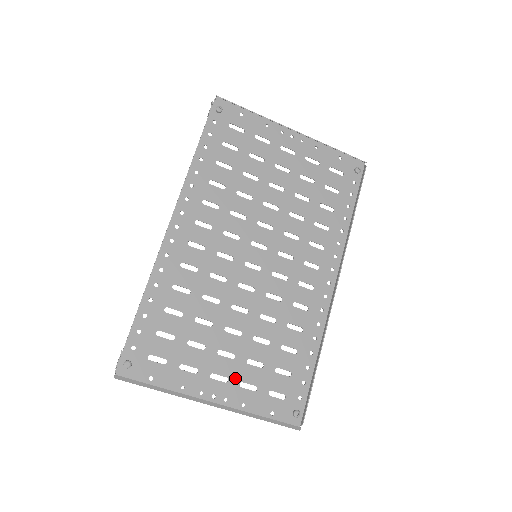
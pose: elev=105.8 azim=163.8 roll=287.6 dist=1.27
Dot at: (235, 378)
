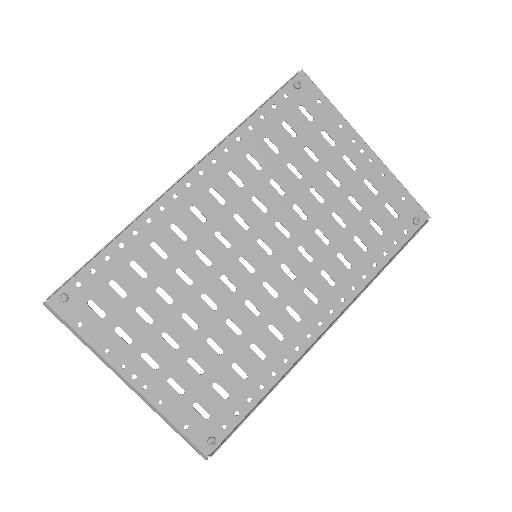
Dot at: (166, 370)
